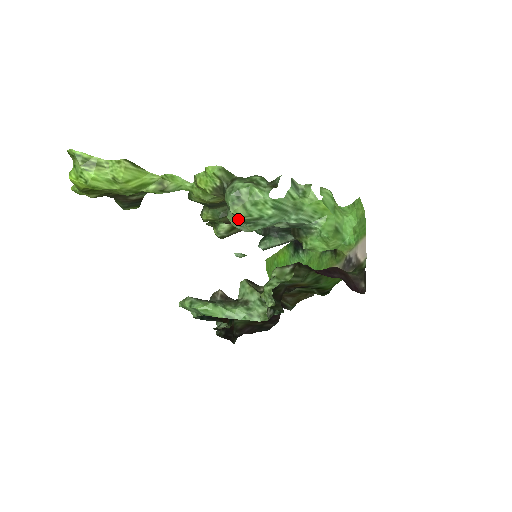
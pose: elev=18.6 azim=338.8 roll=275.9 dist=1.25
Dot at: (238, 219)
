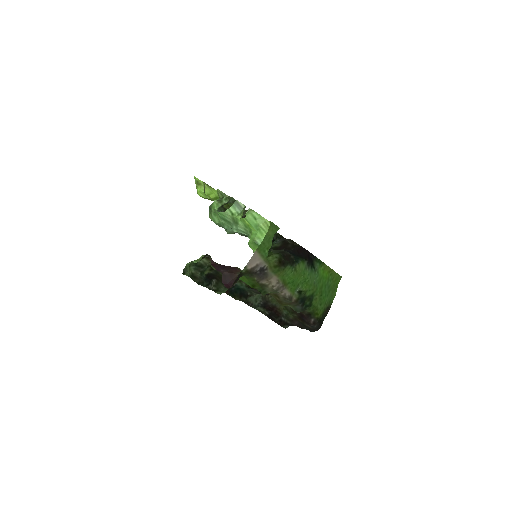
Dot at: occluded
